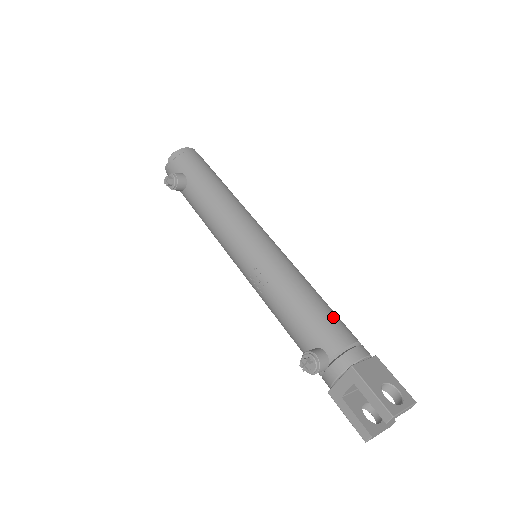
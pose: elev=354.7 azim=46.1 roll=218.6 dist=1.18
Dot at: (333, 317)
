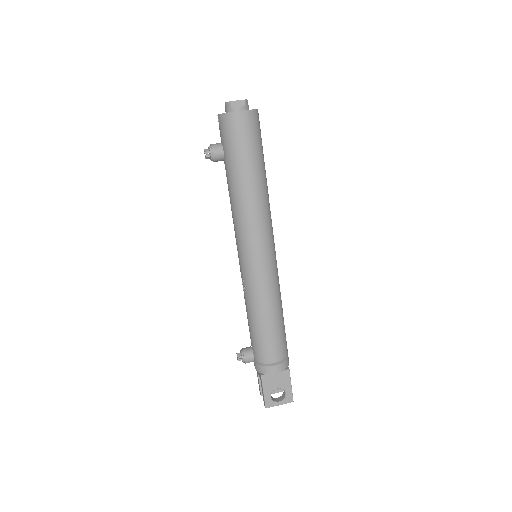
Dot at: (272, 342)
